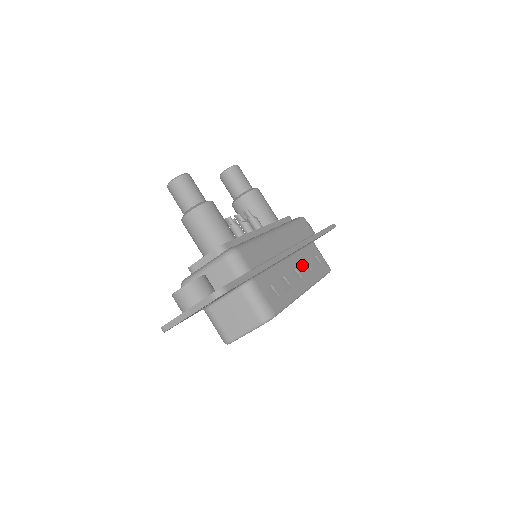
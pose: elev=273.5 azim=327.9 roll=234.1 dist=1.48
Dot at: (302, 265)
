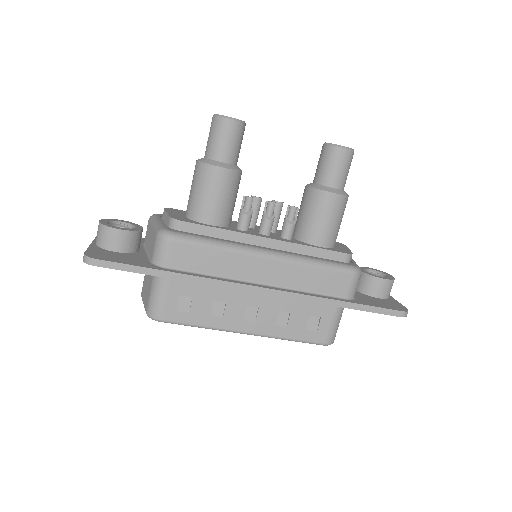
Dot at: (276, 311)
